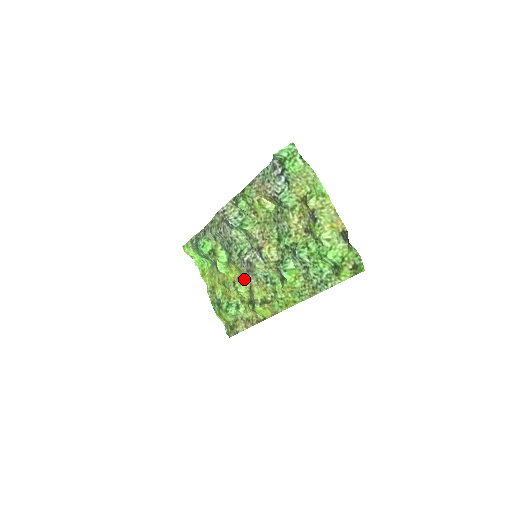
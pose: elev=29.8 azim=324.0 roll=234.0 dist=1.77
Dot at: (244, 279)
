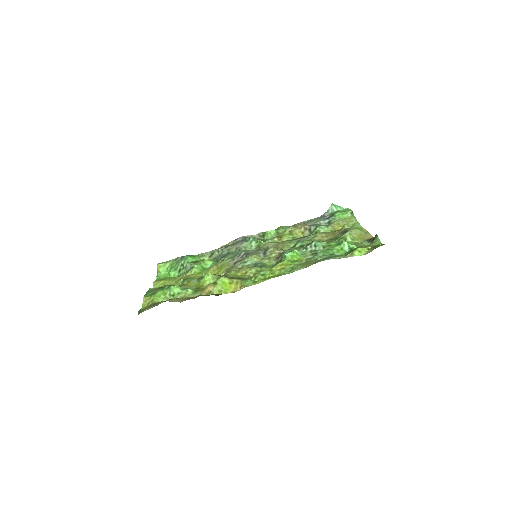
Dot at: occluded
